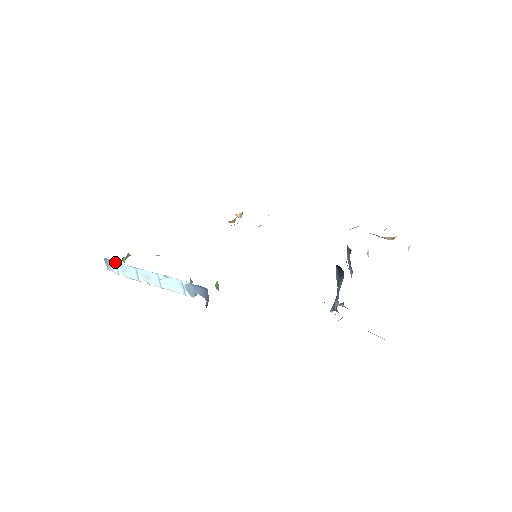
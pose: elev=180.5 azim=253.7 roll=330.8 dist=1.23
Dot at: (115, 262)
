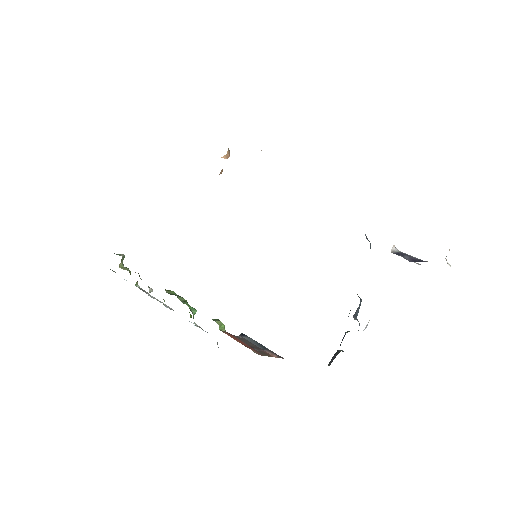
Dot at: occluded
